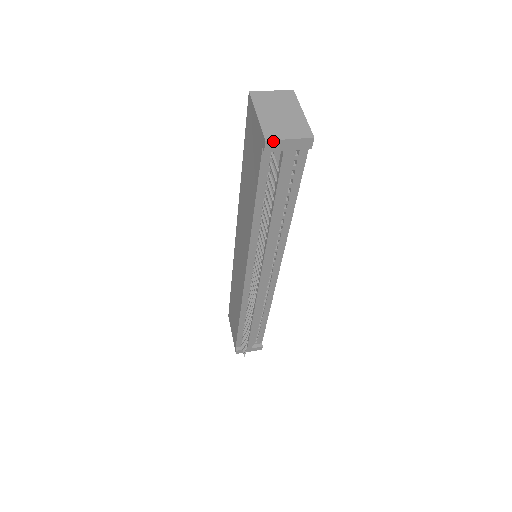
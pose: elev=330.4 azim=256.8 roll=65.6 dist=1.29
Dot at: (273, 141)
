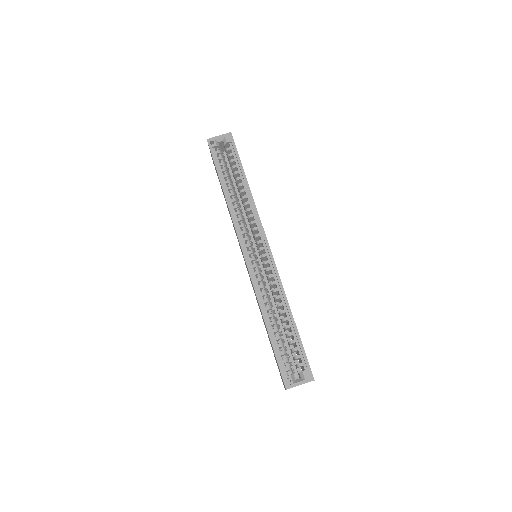
Dot at: occluded
